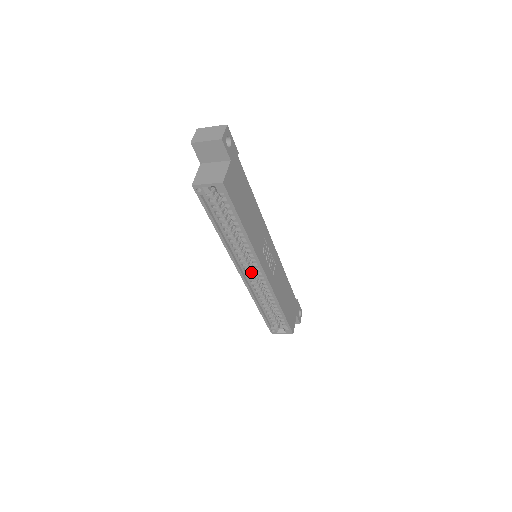
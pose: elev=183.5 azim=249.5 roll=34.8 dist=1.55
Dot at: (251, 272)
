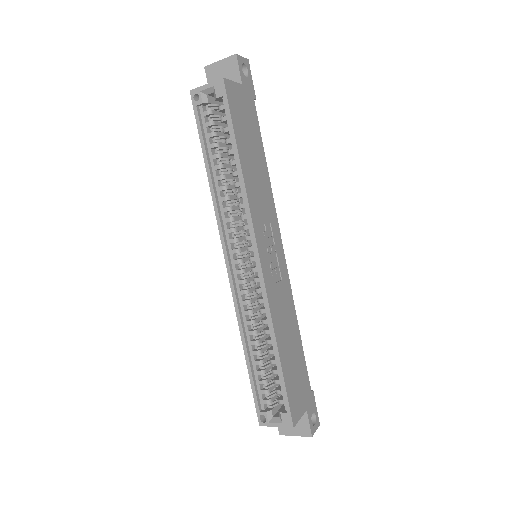
Dot at: (243, 266)
